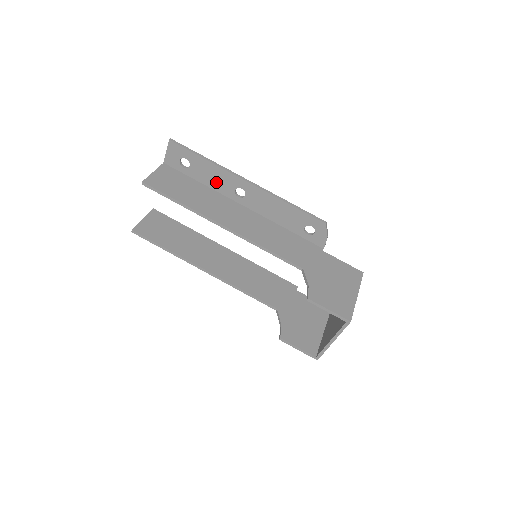
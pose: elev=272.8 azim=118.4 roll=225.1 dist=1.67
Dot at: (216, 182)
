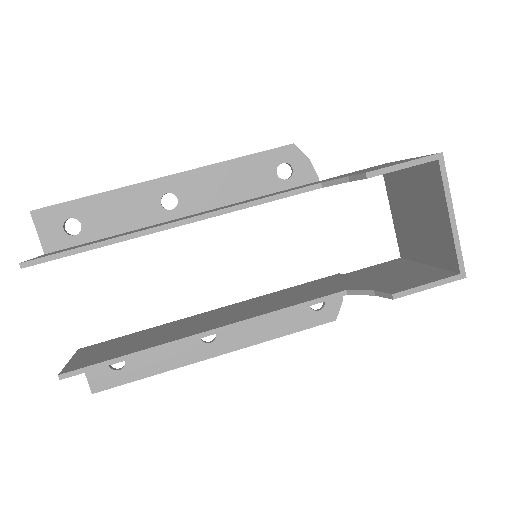
Dot at: (130, 215)
